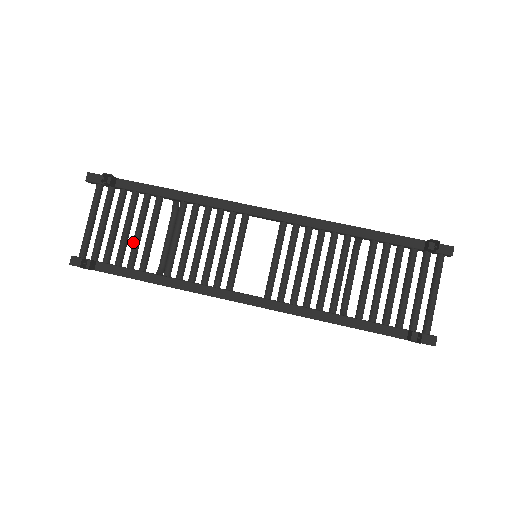
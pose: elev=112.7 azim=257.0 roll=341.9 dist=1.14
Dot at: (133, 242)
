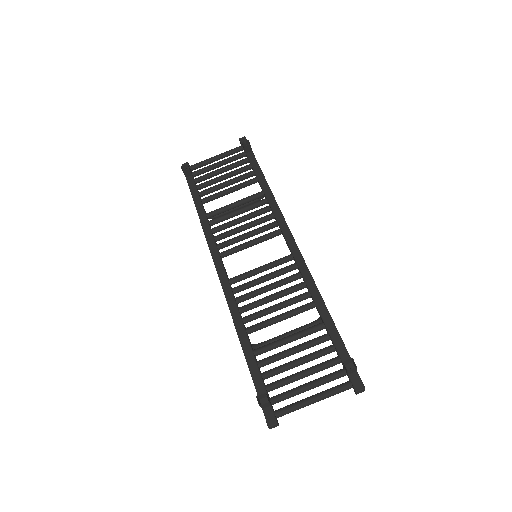
Dot at: (217, 185)
